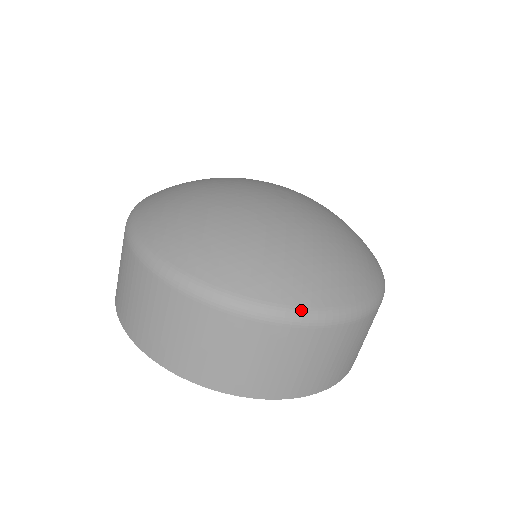
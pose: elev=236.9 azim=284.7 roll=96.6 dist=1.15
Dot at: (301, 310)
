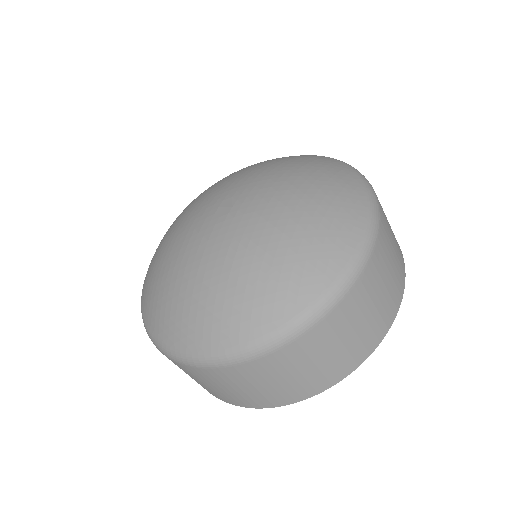
Dot at: (203, 355)
